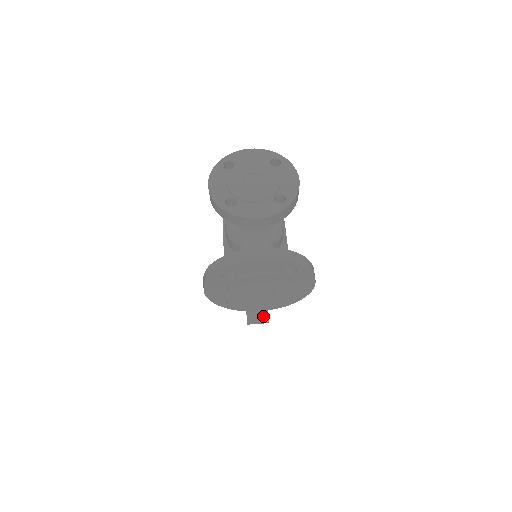
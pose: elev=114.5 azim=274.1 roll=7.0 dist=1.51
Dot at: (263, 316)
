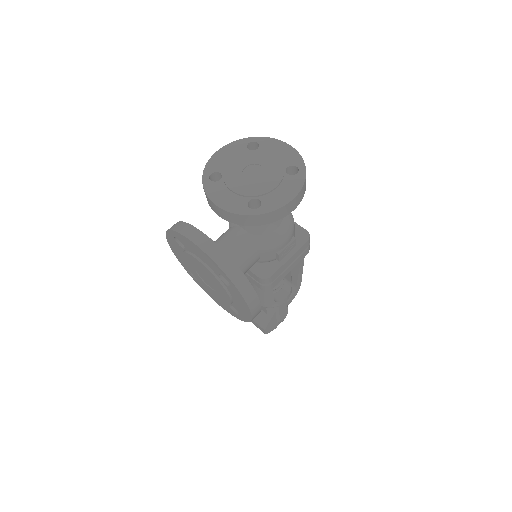
Dot at: (262, 323)
